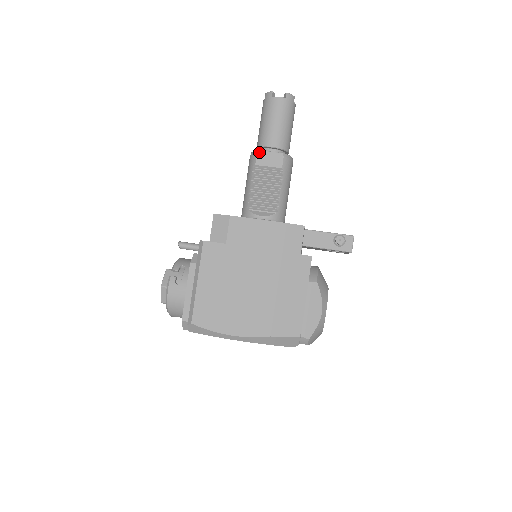
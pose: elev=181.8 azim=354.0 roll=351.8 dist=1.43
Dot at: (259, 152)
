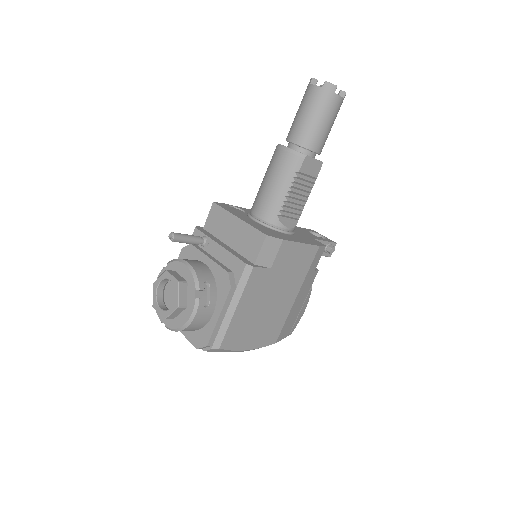
Dot at: (307, 158)
